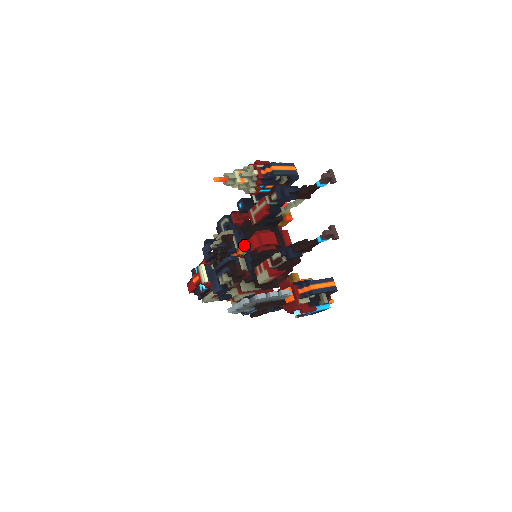
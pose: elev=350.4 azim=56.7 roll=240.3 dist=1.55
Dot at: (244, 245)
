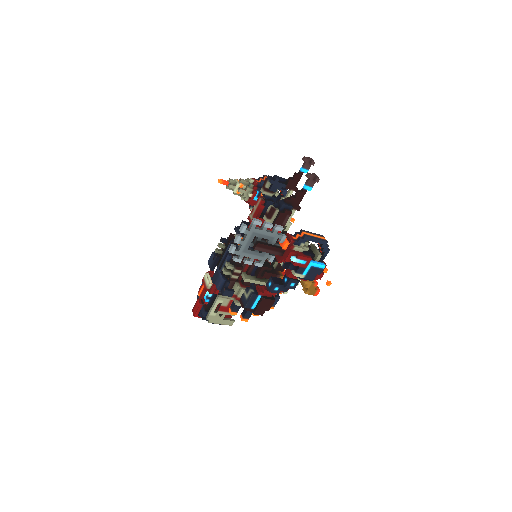
Dot at: occluded
